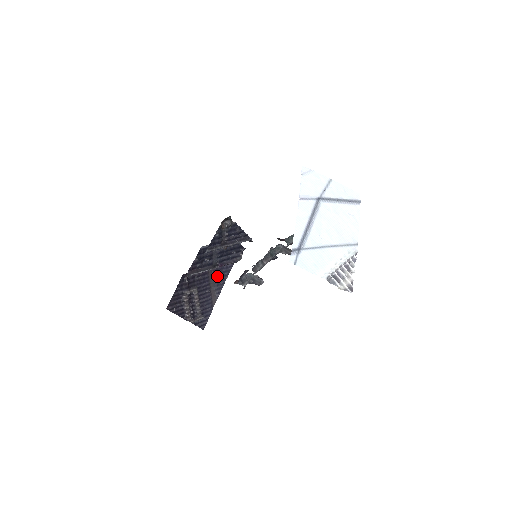
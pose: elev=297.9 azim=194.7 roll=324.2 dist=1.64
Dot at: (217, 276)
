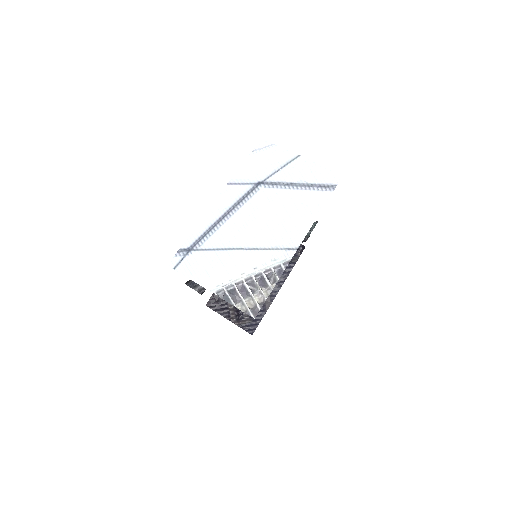
Dot at: occluded
